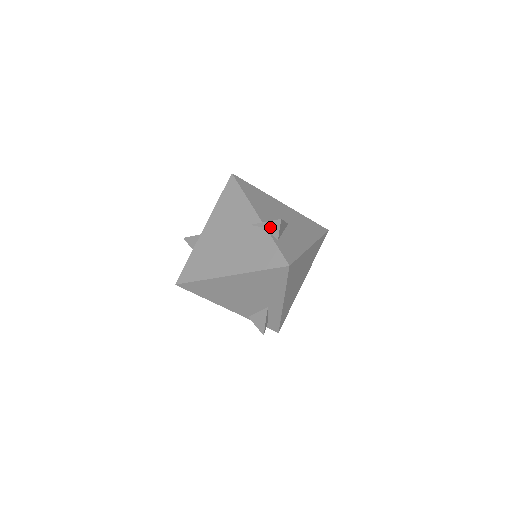
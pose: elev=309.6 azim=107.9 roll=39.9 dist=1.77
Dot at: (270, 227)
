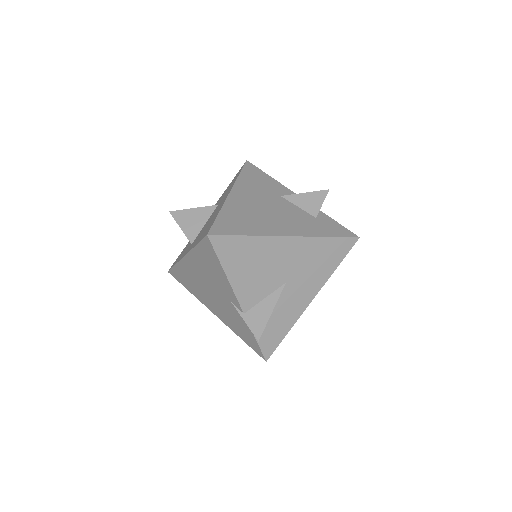
Dot at: occluded
